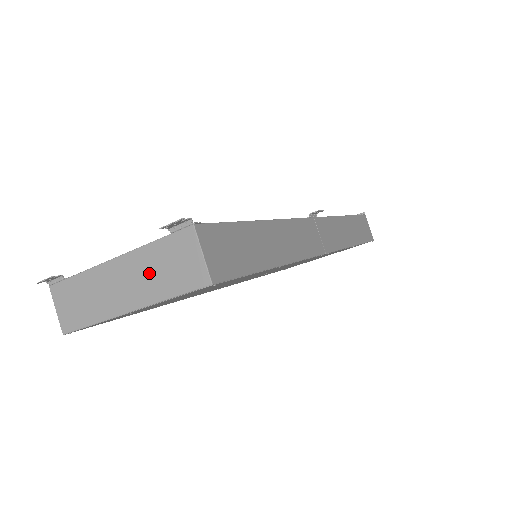
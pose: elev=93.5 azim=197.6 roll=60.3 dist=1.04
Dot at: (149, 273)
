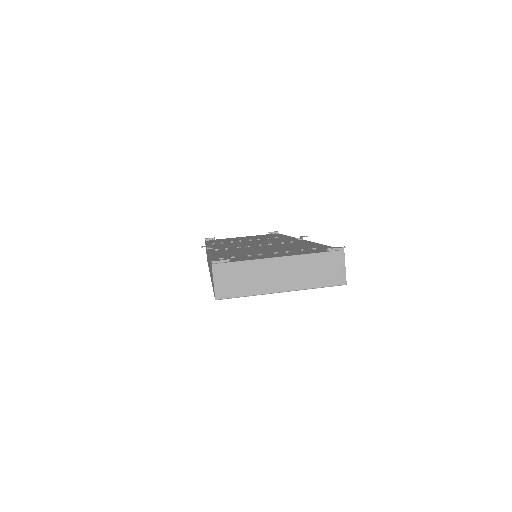
Dot at: (306, 271)
